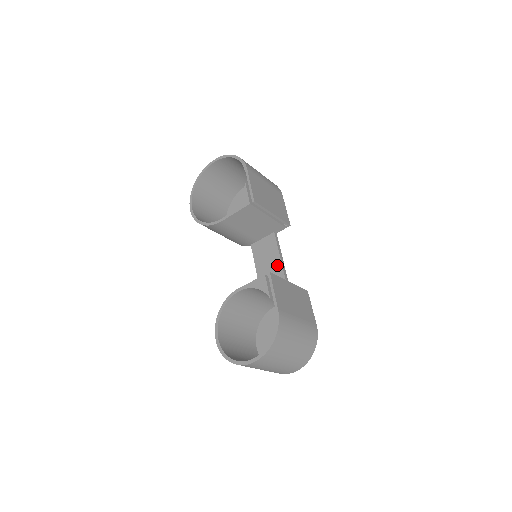
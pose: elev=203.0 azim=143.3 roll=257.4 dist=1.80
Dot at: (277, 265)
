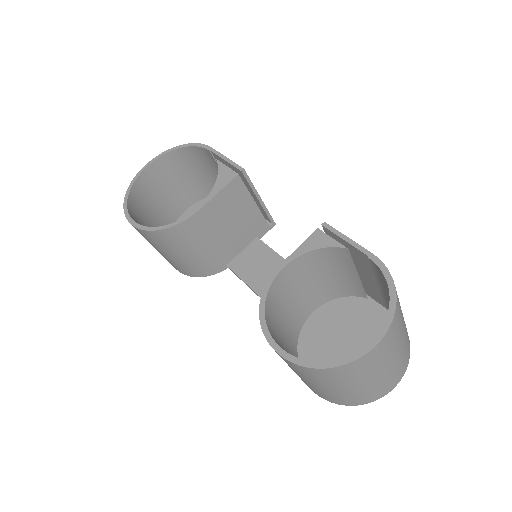
Dot at: occluded
